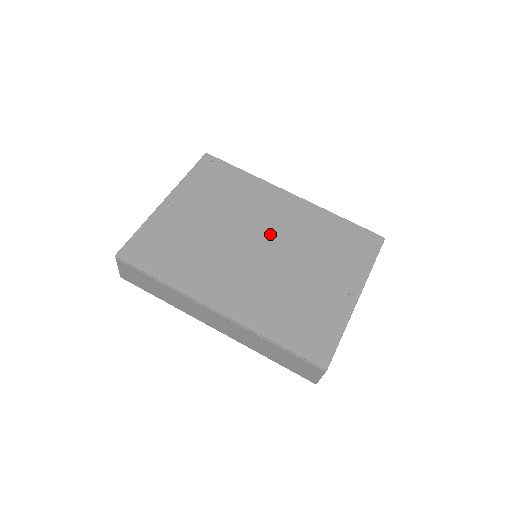
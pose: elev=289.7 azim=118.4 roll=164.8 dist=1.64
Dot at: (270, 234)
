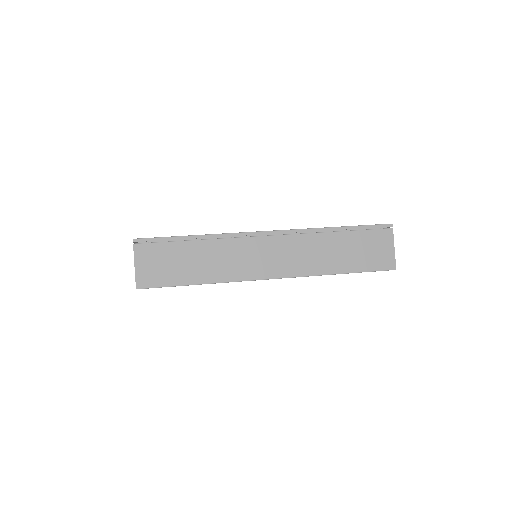
Dot at: occluded
